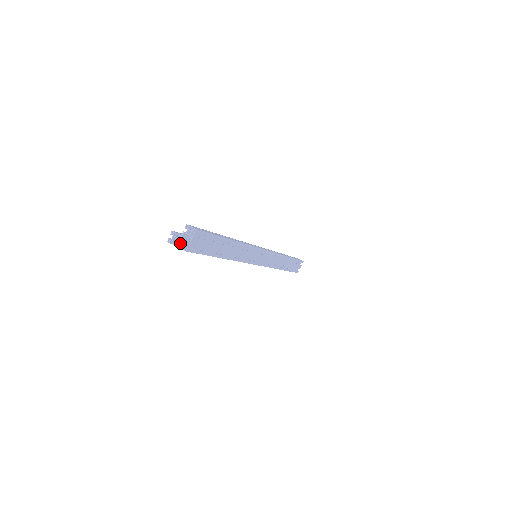
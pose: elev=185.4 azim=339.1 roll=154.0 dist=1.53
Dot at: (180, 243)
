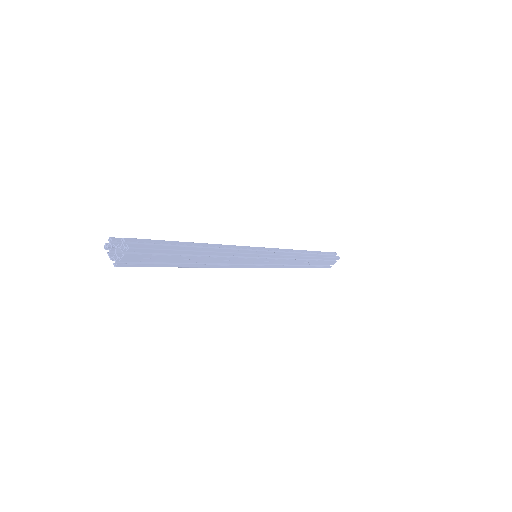
Dot at: occluded
